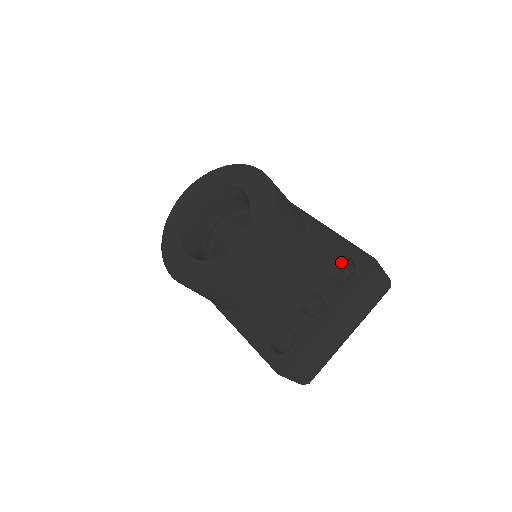
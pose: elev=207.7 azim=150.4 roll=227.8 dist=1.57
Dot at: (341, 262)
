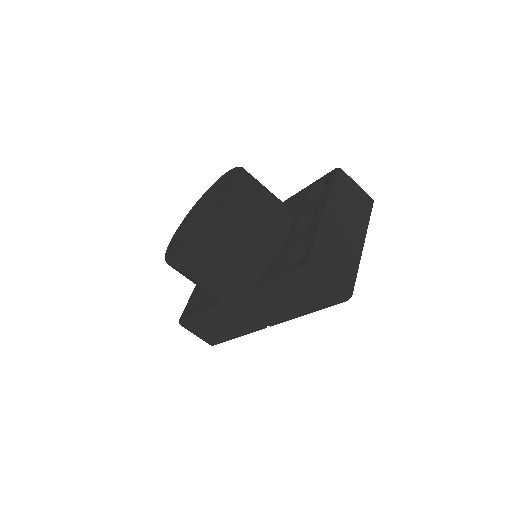
Dot at: occluded
